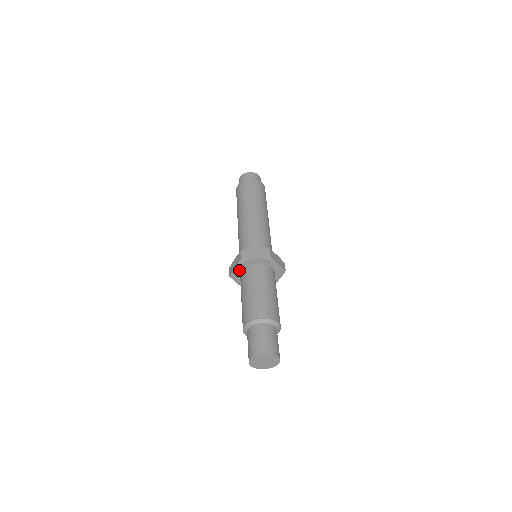
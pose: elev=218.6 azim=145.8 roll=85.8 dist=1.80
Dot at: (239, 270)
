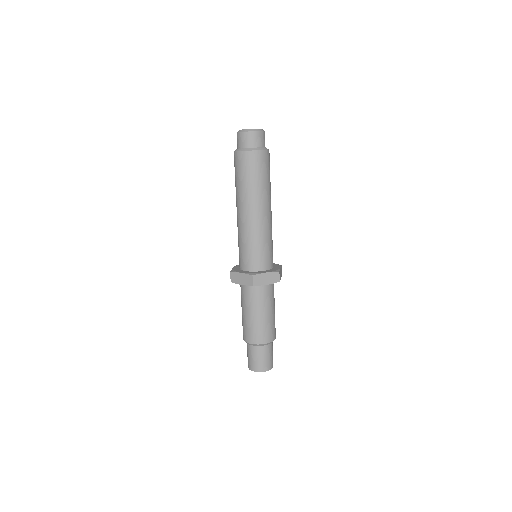
Dot at: occluded
